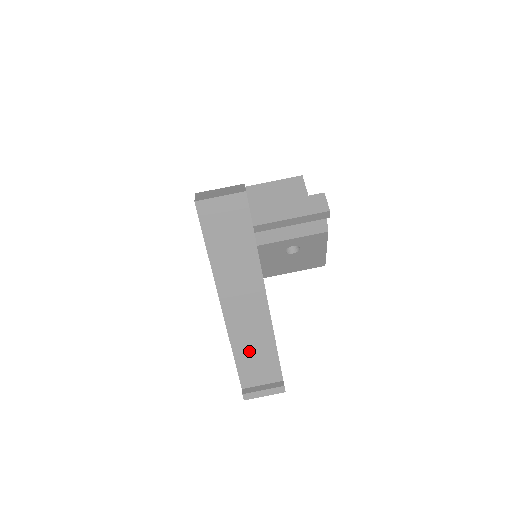
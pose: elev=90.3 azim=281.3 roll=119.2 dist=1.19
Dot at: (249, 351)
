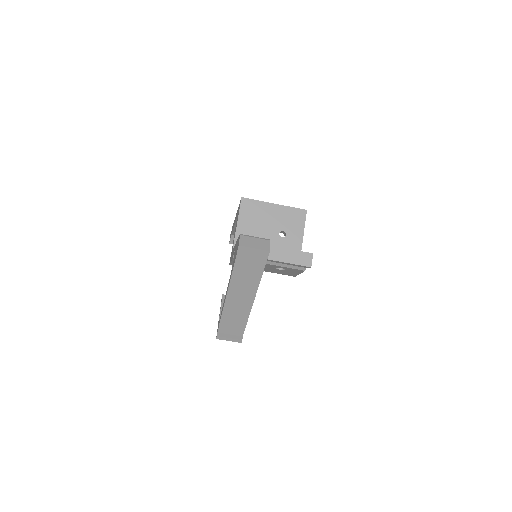
Dot at: (231, 318)
